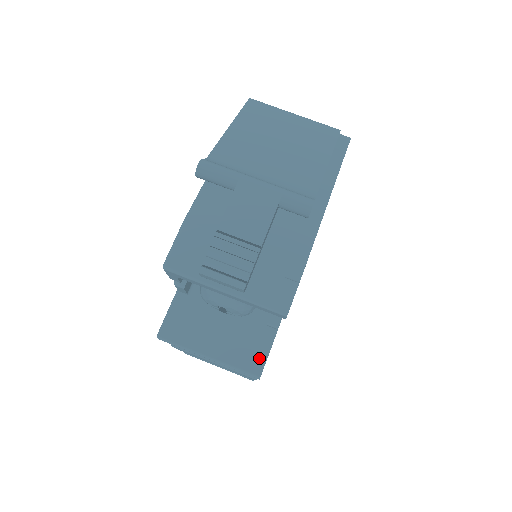
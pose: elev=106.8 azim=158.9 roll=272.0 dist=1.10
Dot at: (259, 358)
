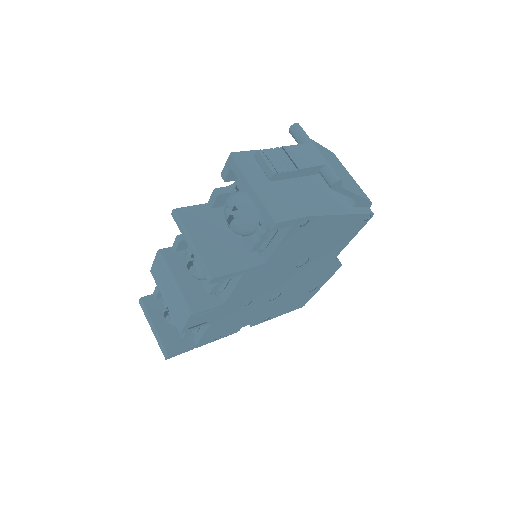
Dot at: (222, 270)
